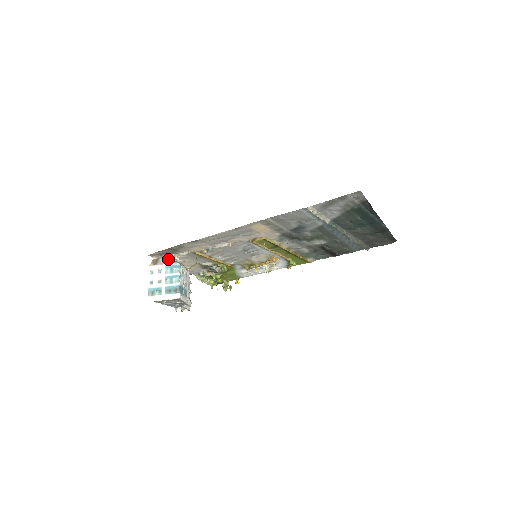
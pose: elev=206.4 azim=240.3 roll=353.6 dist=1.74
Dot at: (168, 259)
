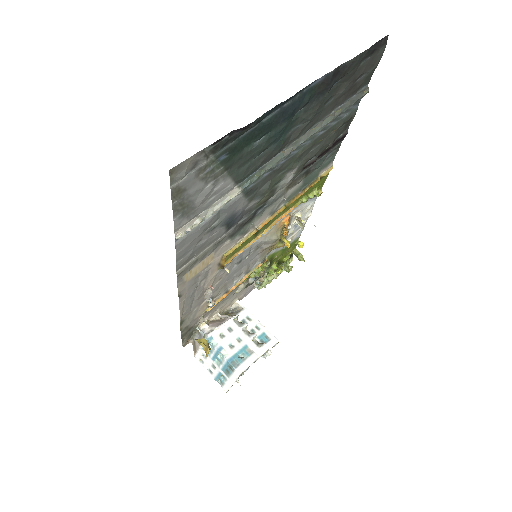
Dot at: (198, 337)
